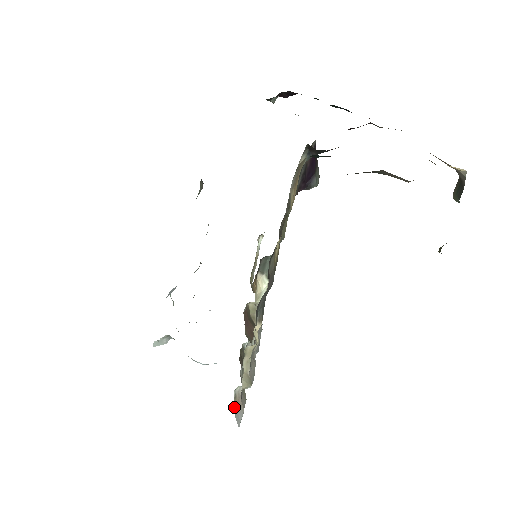
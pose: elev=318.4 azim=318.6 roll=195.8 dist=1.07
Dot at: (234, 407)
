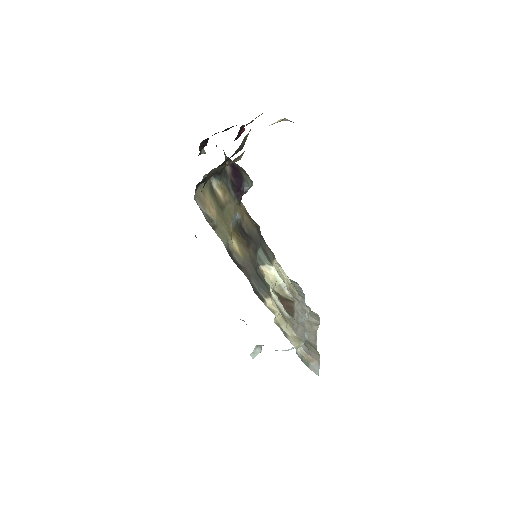
Dot at: (305, 364)
